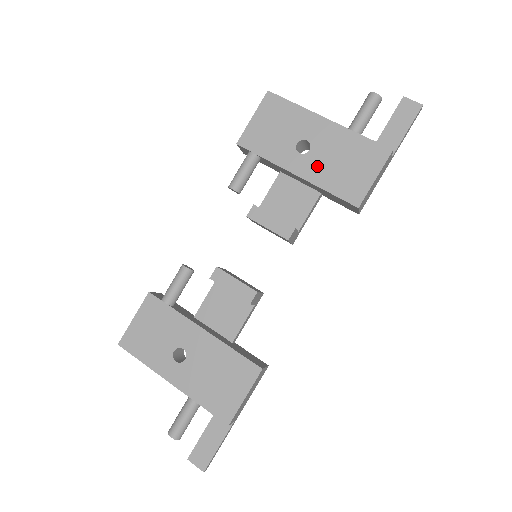
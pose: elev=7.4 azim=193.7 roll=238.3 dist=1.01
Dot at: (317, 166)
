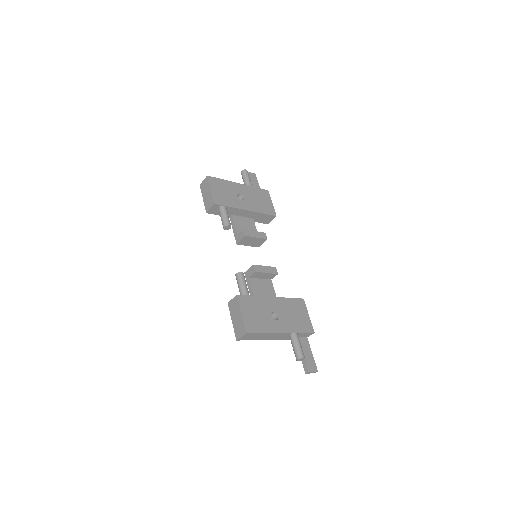
Dot at: (251, 204)
